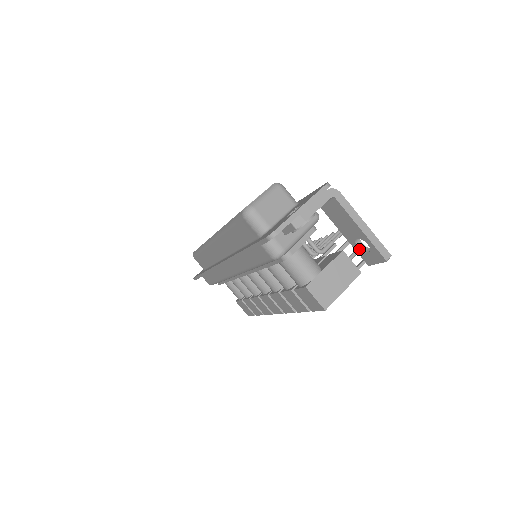
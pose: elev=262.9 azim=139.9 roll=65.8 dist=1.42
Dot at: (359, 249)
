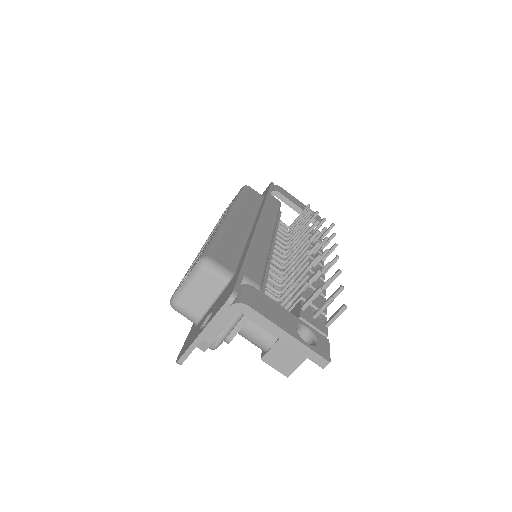
Dot at: (303, 337)
